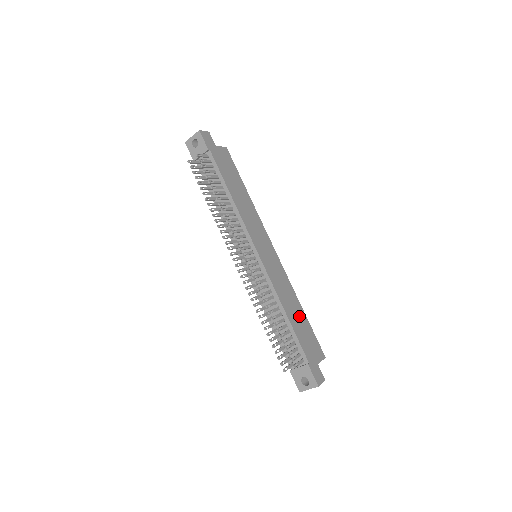
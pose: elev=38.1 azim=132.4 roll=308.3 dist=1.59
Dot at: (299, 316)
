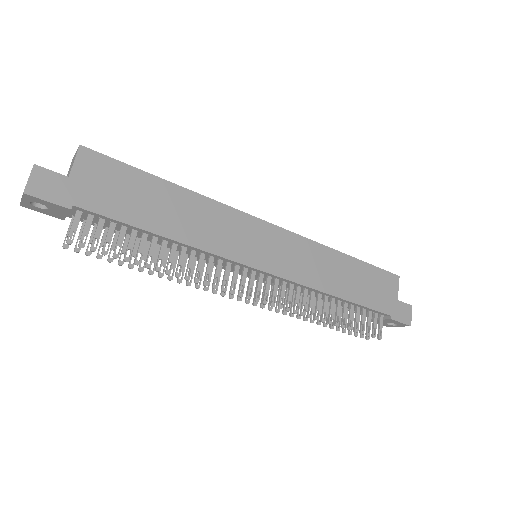
Dot at: (351, 273)
